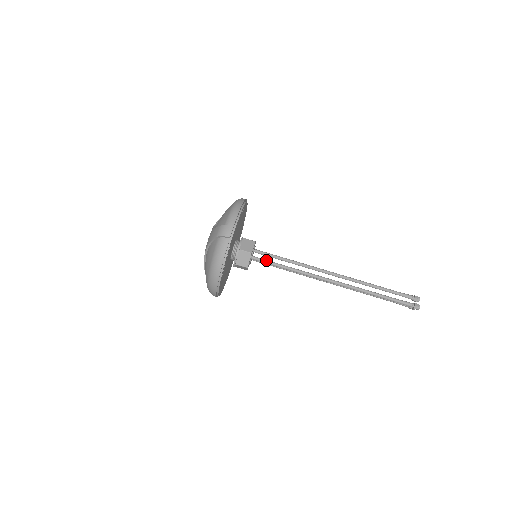
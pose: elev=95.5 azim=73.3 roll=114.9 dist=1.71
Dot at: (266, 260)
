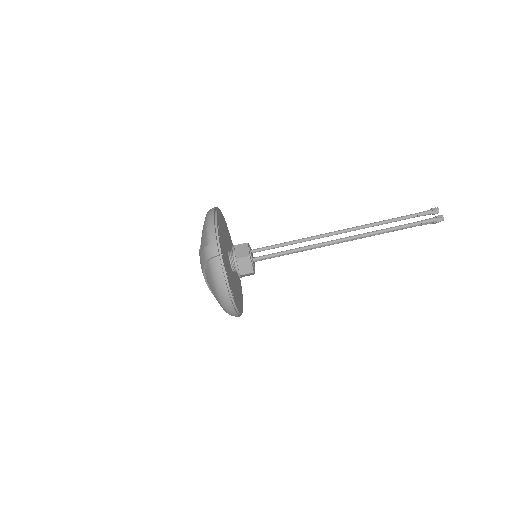
Dot at: (268, 255)
